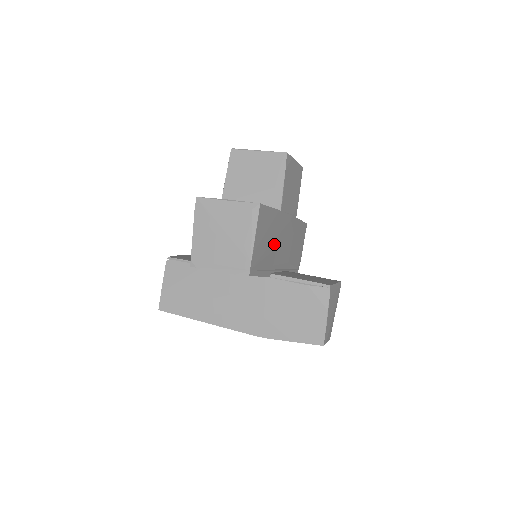
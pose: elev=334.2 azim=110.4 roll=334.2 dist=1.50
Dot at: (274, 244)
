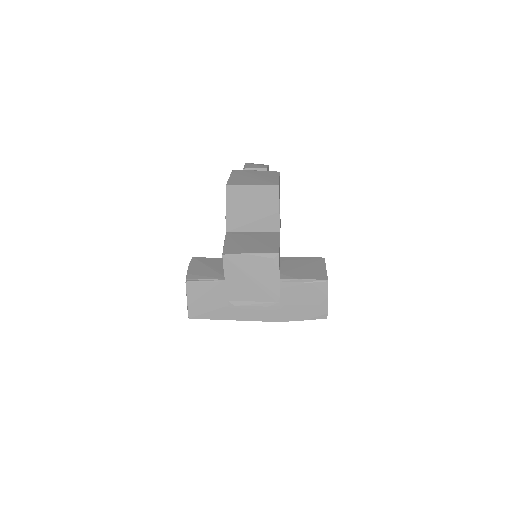
Dot at: occluded
